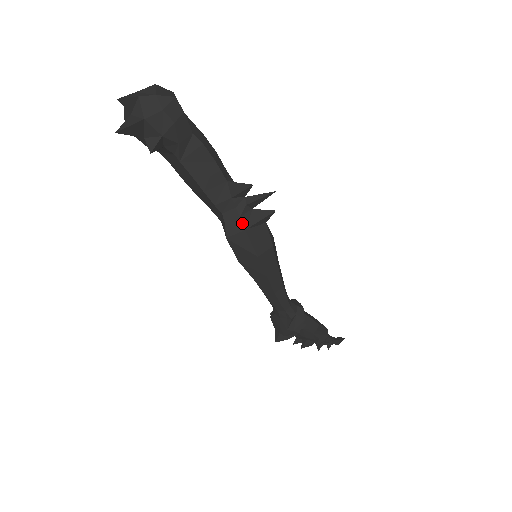
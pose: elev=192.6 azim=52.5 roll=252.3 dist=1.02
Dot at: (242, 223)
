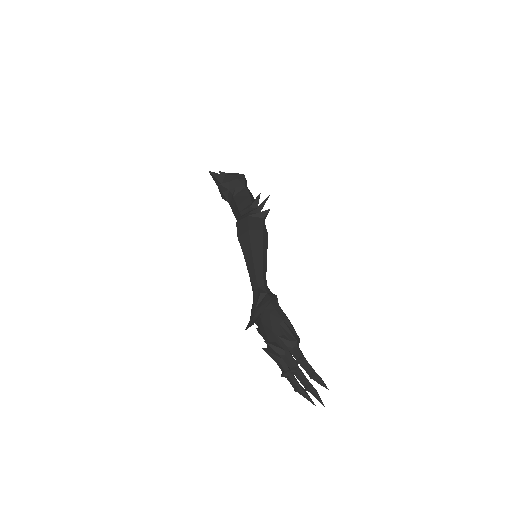
Dot at: (248, 214)
